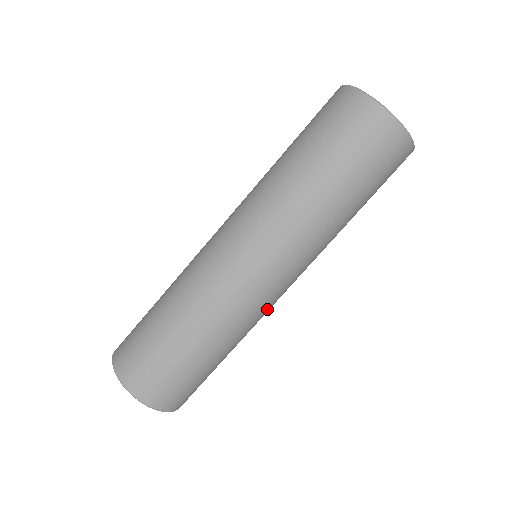
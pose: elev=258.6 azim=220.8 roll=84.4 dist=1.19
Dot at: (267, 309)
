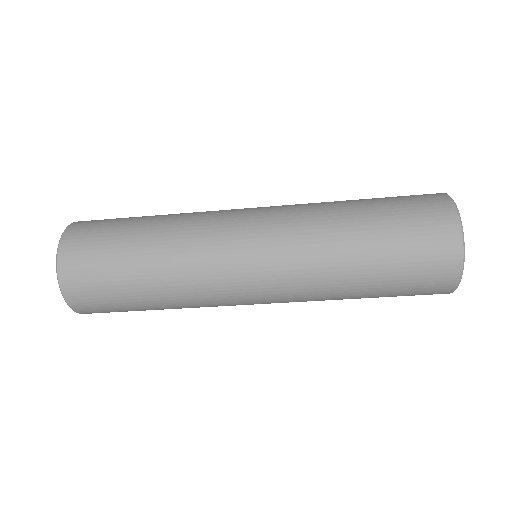
Dot at: occluded
